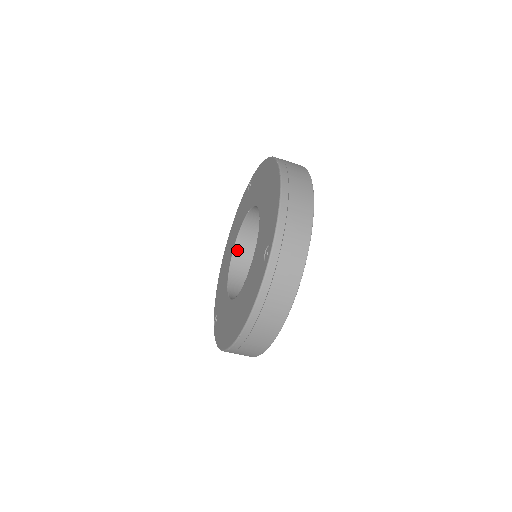
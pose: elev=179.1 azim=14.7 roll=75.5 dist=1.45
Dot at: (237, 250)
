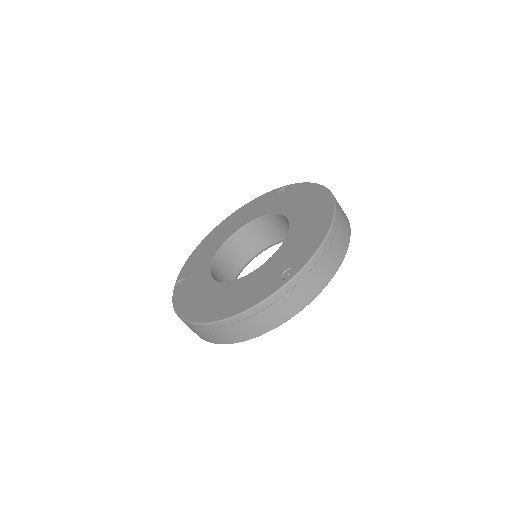
Dot at: (236, 236)
